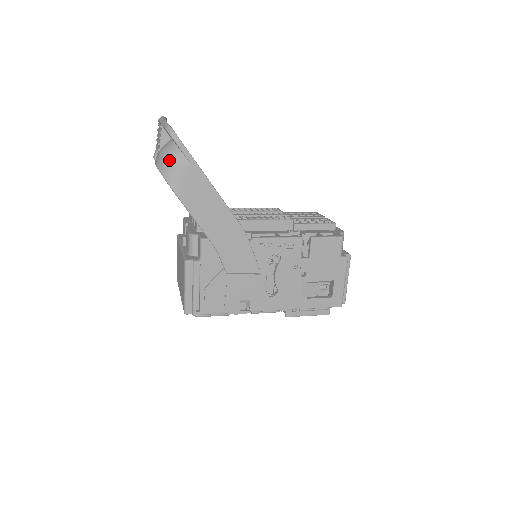
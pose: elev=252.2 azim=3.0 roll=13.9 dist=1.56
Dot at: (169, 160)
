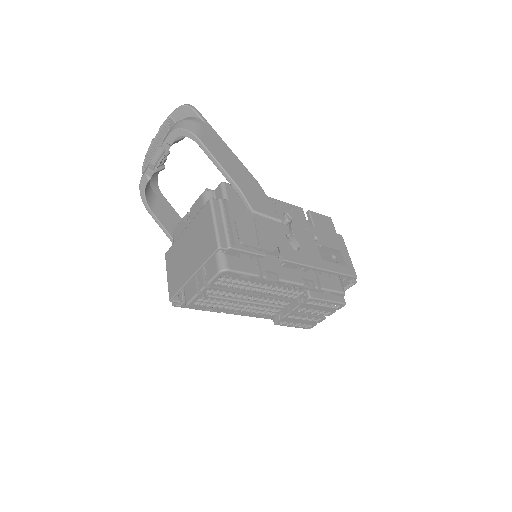
Dot at: (187, 120)
